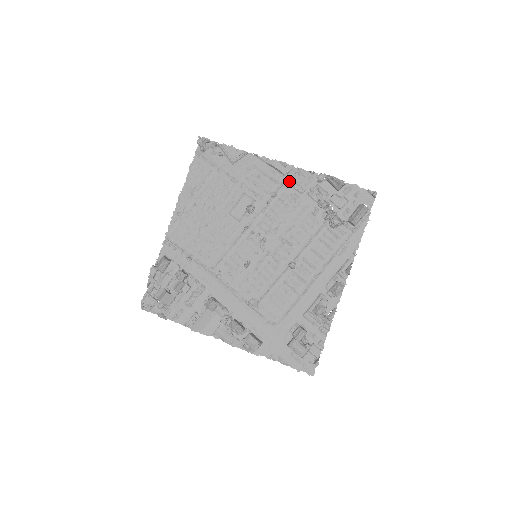
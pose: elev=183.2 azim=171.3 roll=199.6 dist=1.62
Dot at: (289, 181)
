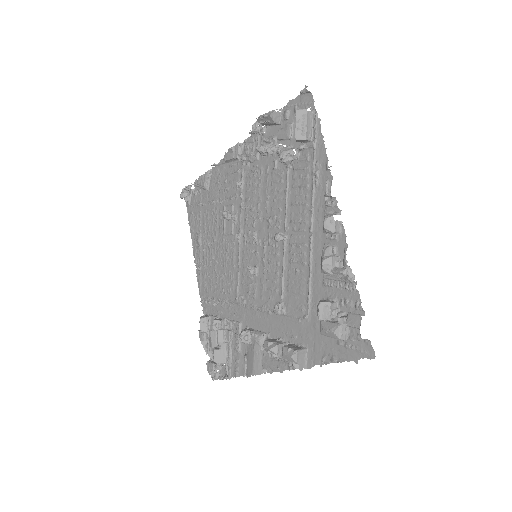
Dot at: (242, 160)
